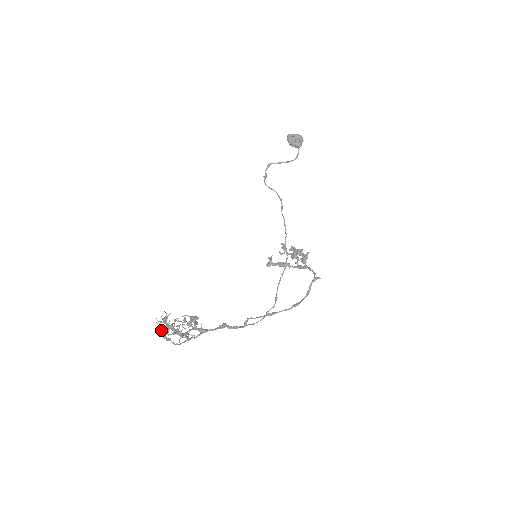
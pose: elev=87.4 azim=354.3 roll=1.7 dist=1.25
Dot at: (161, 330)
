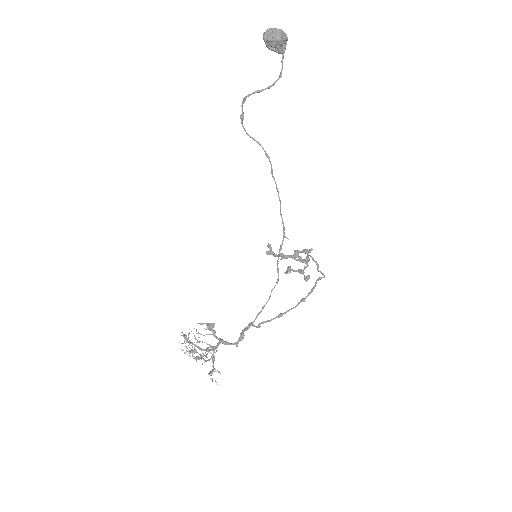
Dot at: (186, 347)
